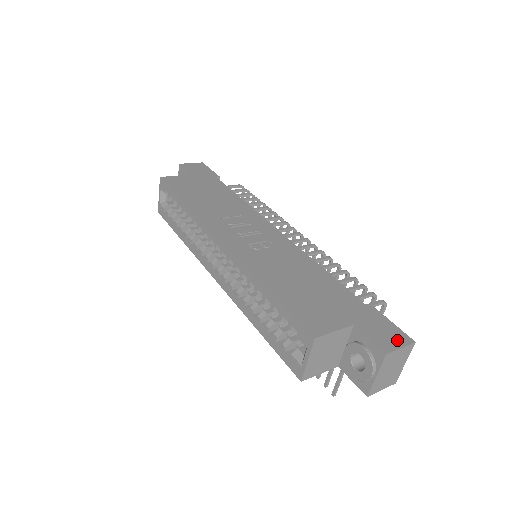
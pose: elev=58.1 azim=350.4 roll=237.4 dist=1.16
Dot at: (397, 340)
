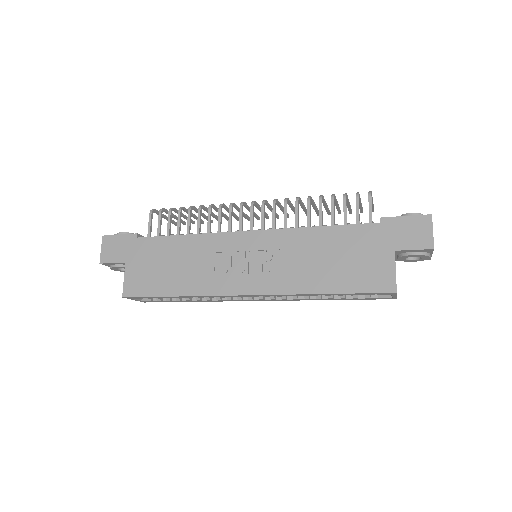
Dot at: (424, 228)
